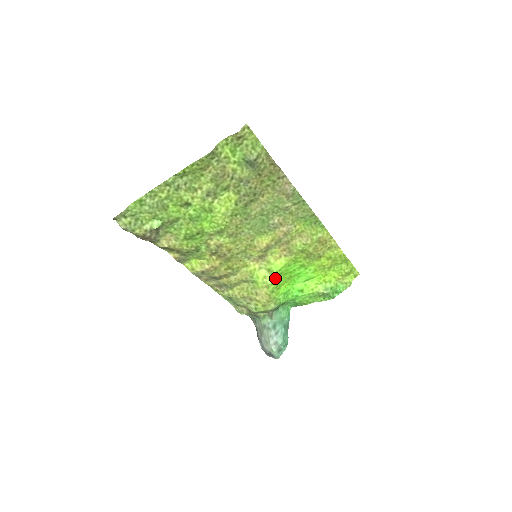
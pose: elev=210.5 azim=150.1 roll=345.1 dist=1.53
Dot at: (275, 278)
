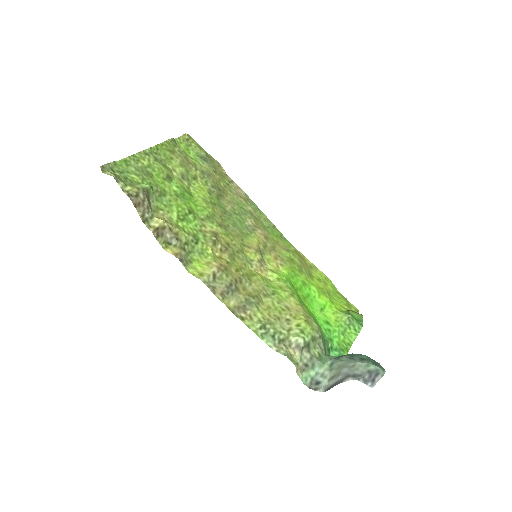
Dot at: (291, 287)
